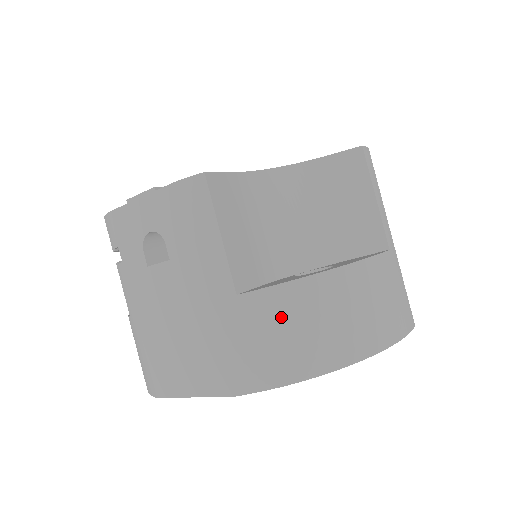
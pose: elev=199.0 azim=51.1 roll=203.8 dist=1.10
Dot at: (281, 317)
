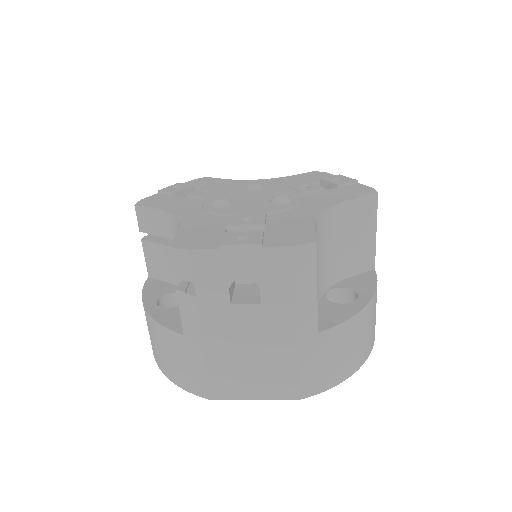
Dot at: (341, 344)
